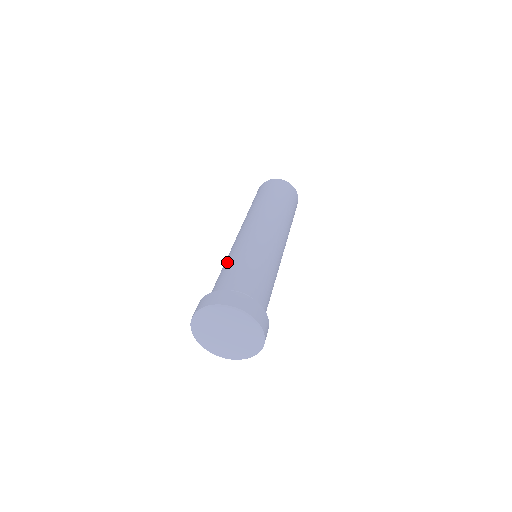
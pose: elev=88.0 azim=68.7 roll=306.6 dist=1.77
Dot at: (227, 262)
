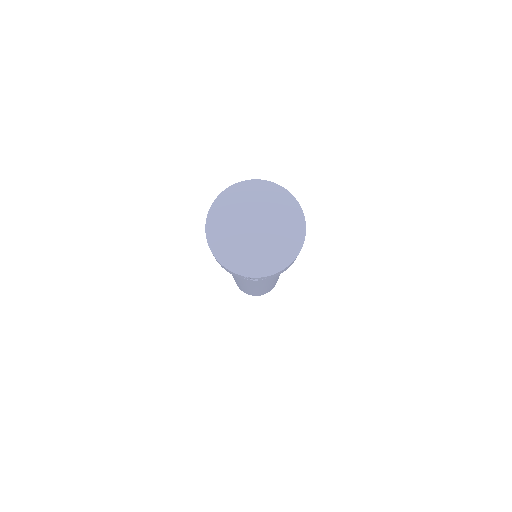
Dot at: occluded
